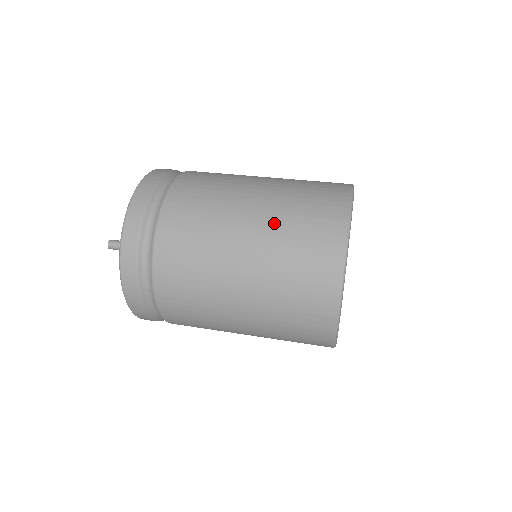
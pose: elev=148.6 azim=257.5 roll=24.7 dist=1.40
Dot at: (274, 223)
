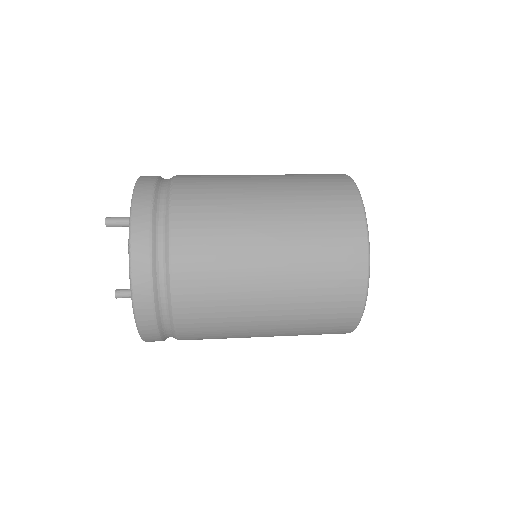
Dot at: occluded
